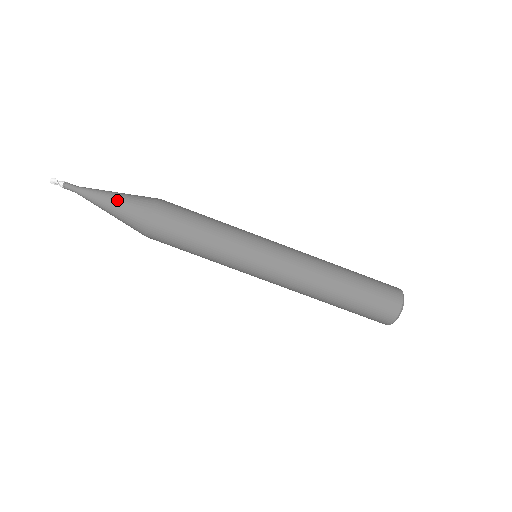
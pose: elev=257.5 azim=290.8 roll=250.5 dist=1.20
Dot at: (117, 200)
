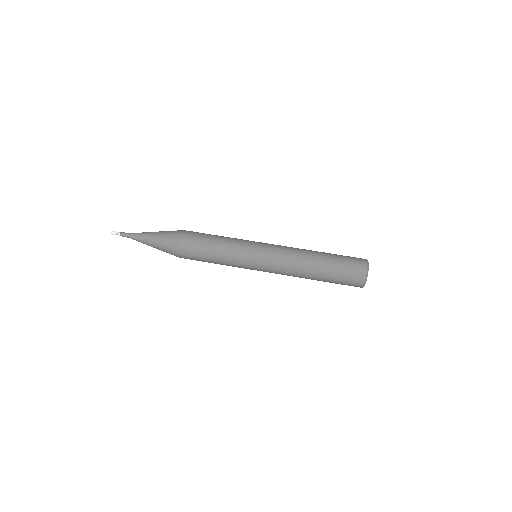
Dot at: (157, 233)
